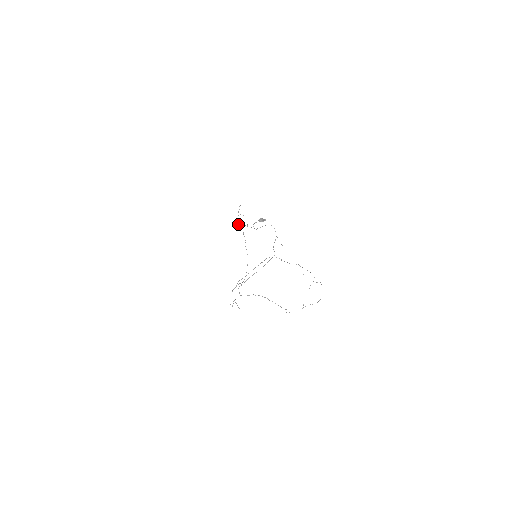
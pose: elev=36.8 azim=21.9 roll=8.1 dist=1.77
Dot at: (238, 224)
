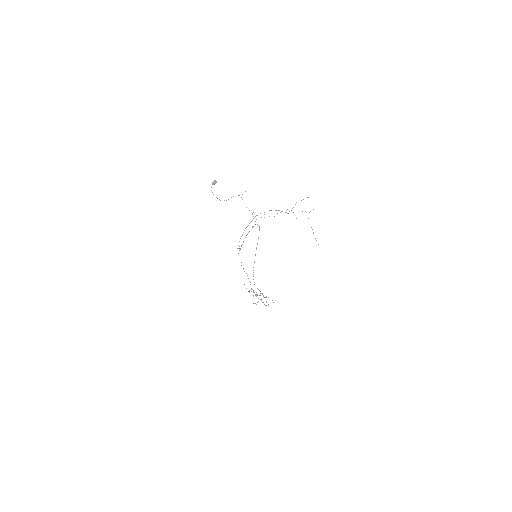
Dot at: (249, 292)
